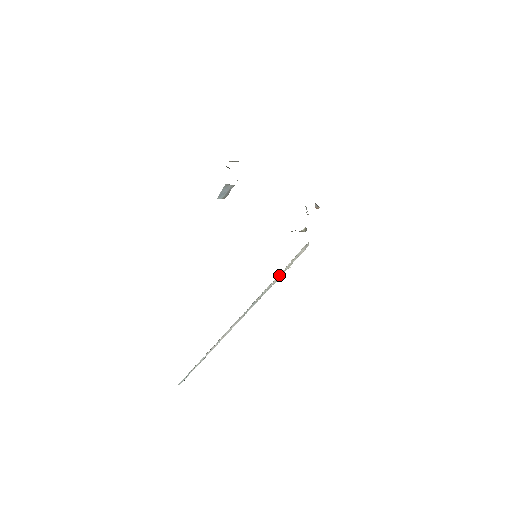
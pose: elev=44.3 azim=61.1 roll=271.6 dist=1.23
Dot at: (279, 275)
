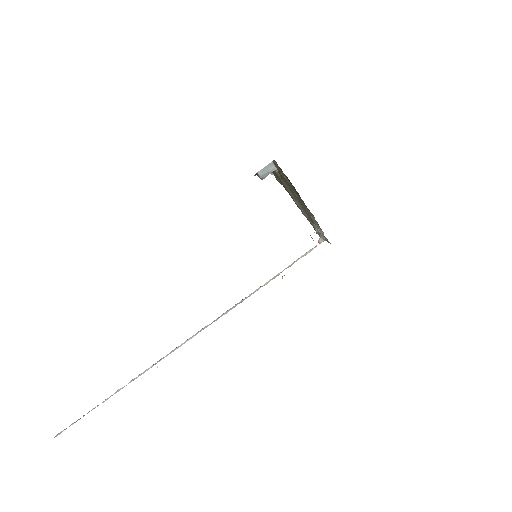
Dot at: (274, 277)
